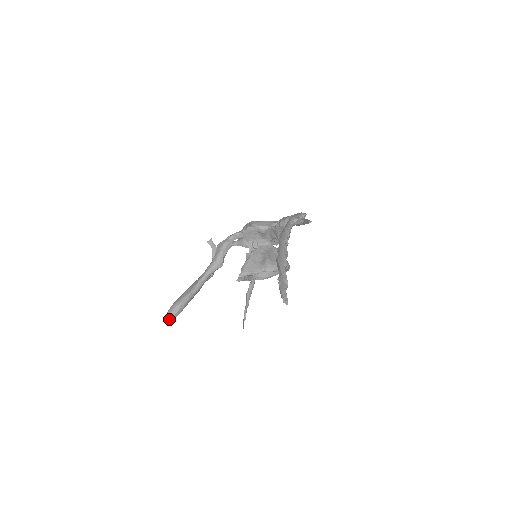
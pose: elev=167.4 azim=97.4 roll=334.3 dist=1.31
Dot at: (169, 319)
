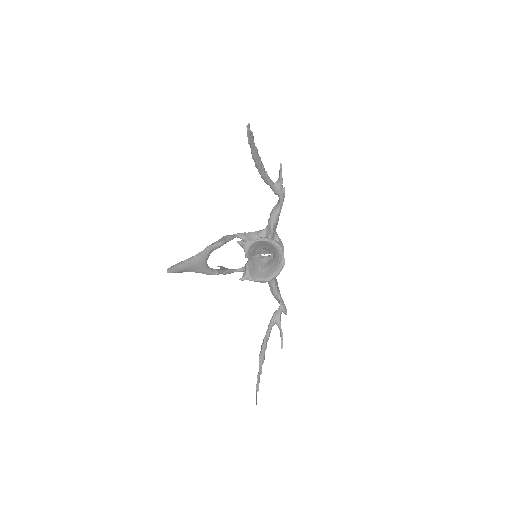
Dot at: (171, 267)
